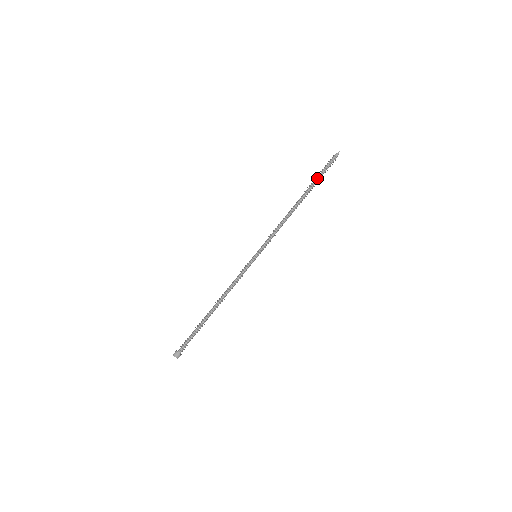
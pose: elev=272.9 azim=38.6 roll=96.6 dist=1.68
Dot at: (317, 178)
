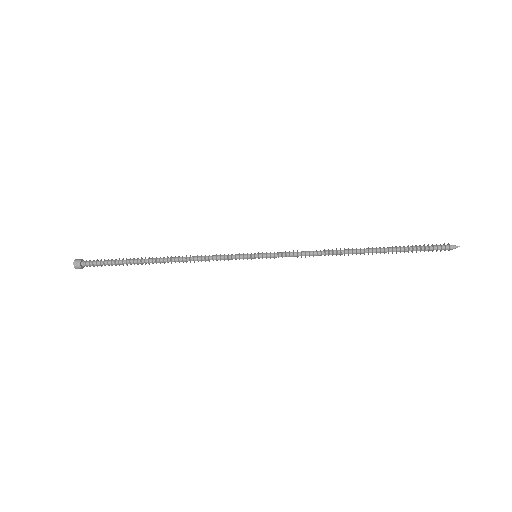
Dot at: occluded
